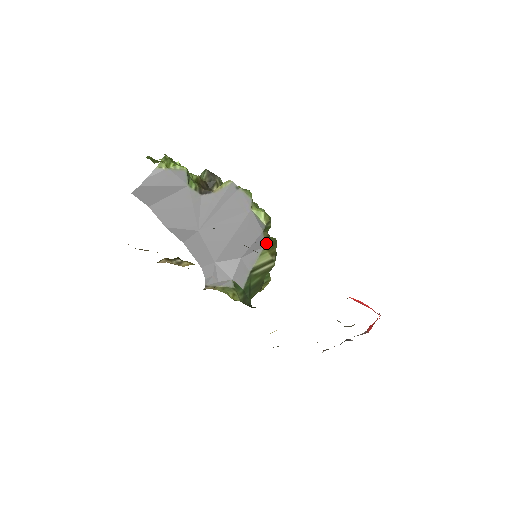
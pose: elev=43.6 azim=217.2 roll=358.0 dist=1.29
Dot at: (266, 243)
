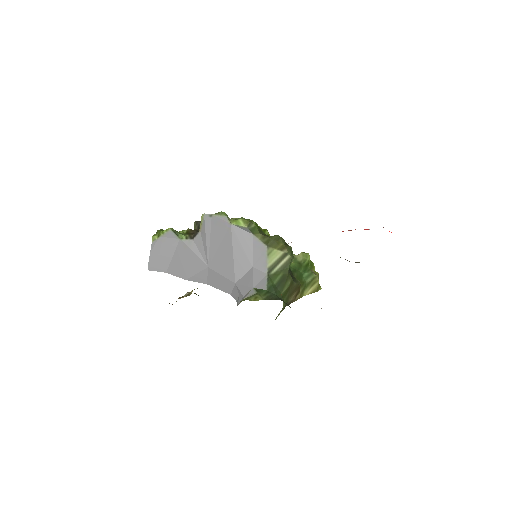
Dot at: (267, 243)
